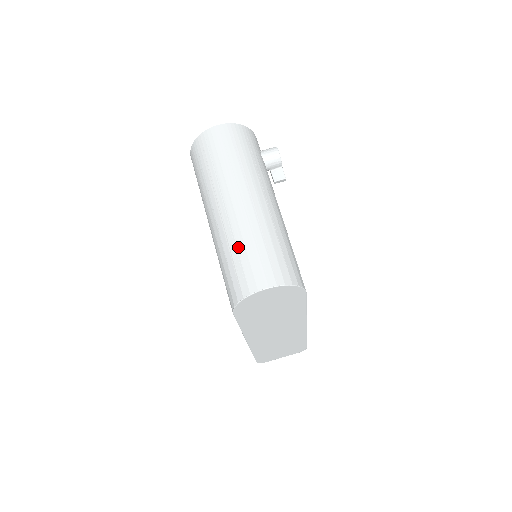
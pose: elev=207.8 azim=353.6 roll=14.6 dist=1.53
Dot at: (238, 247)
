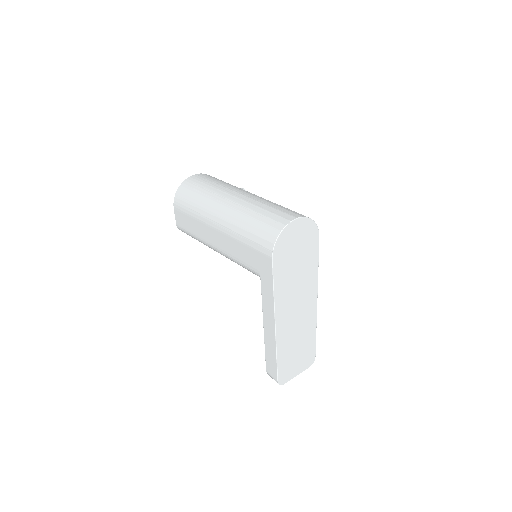
Dot at: (257, 211)
